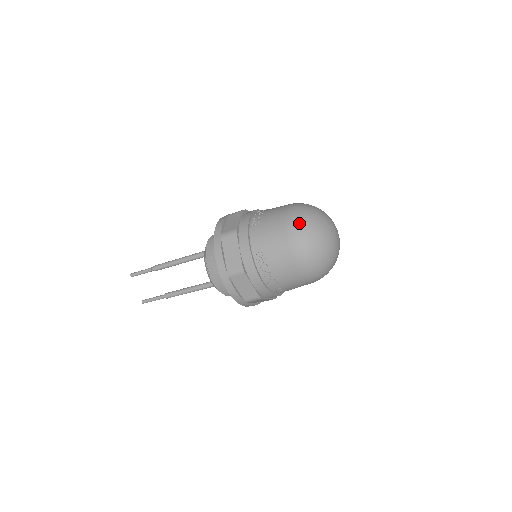
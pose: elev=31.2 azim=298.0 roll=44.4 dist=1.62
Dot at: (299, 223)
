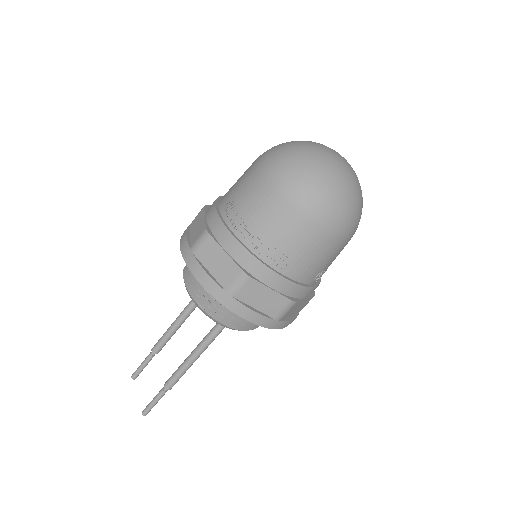
Dot at: (271, 148)
